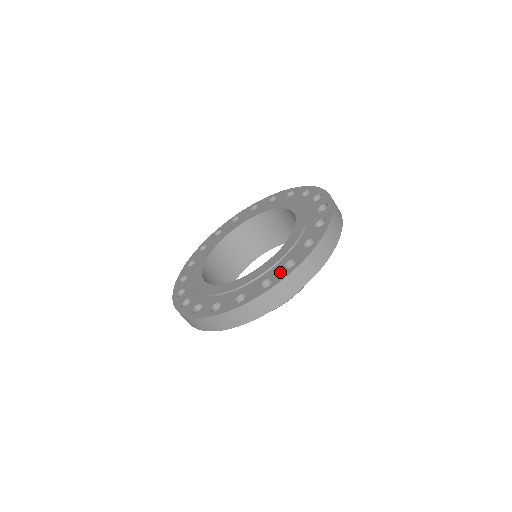
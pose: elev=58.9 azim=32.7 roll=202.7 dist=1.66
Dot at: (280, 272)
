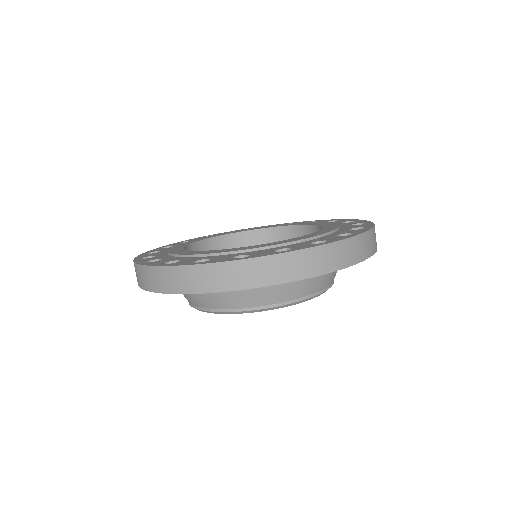
Dot at: (353, 230)
